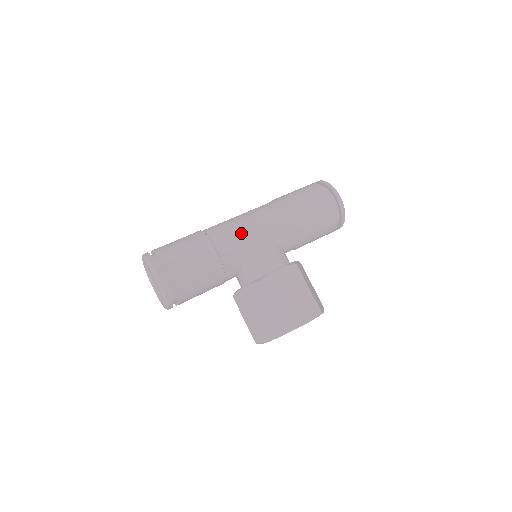
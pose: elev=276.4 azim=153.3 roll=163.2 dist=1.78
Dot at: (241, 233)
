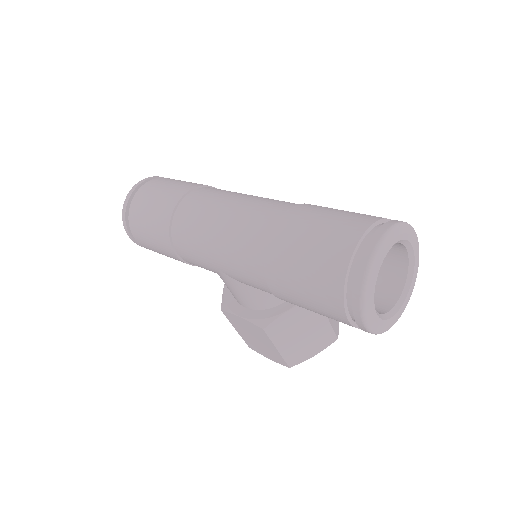
Dot at: (203, 258)
